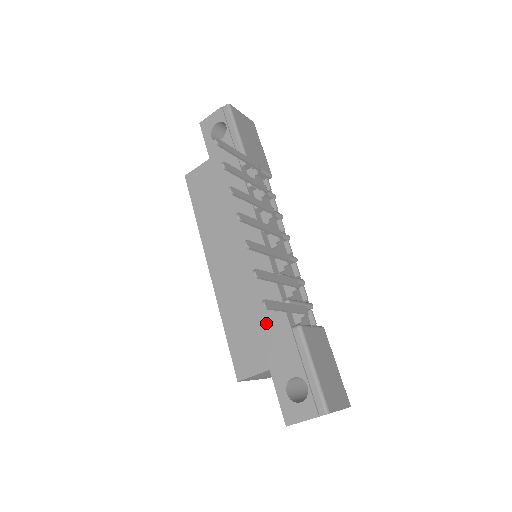
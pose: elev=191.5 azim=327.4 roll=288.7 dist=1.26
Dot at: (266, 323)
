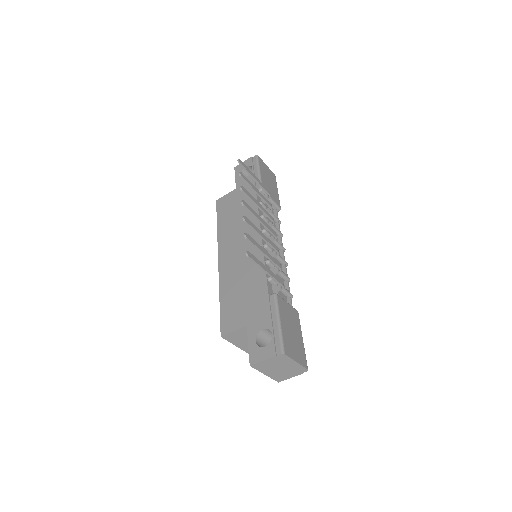
Dot at: (251, 293)
